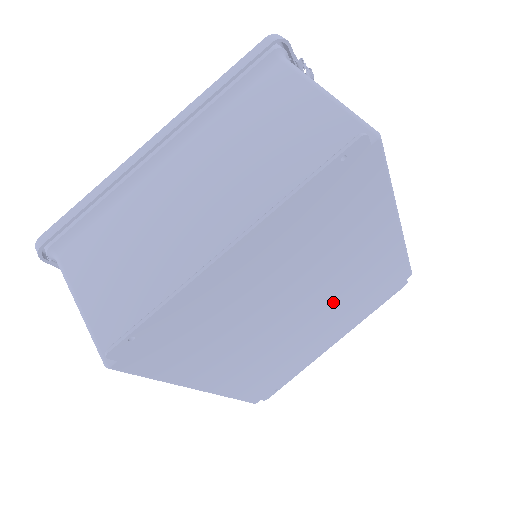
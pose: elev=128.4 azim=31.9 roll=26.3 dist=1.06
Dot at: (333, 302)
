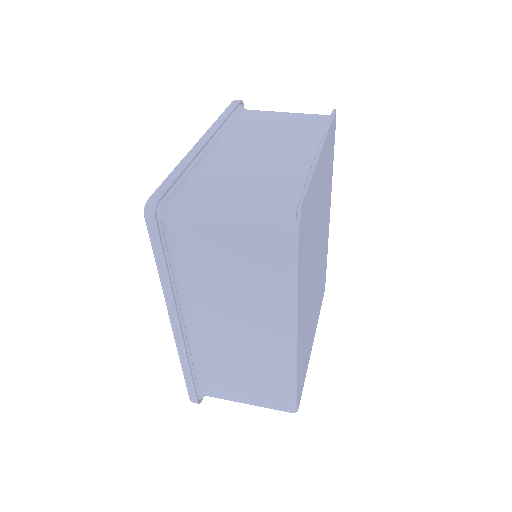
Dot at: (319, 273)
